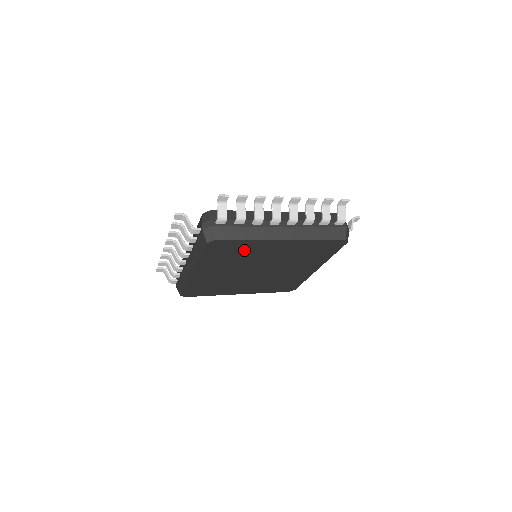
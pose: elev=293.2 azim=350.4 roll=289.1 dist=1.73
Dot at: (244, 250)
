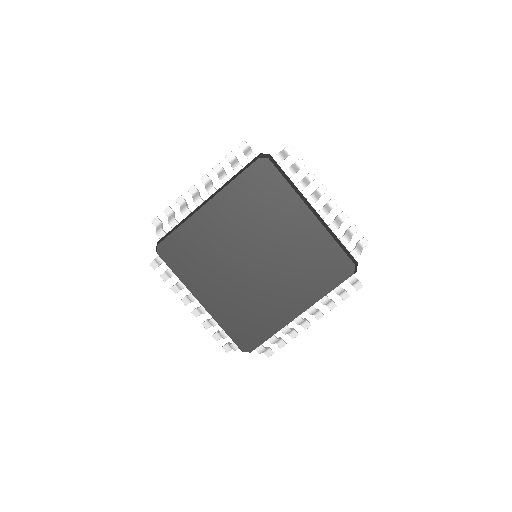
Dot at: (197, 241)
